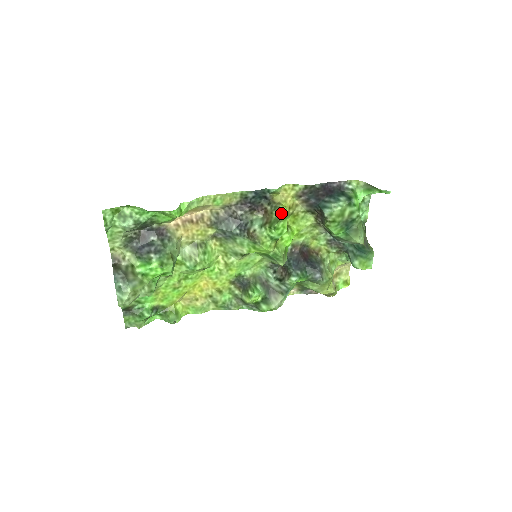
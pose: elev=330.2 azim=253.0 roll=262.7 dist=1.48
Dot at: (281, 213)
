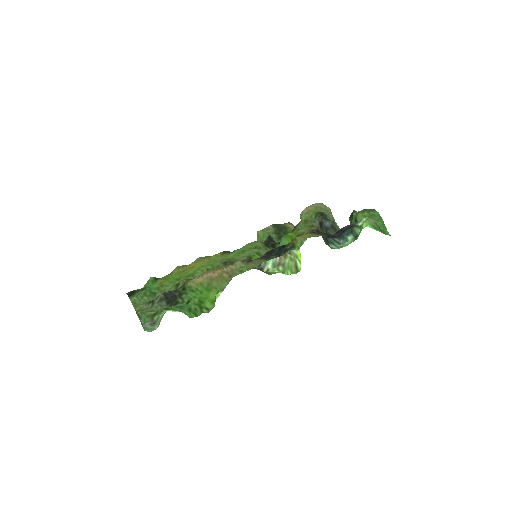
Dot at: (297, 264)
